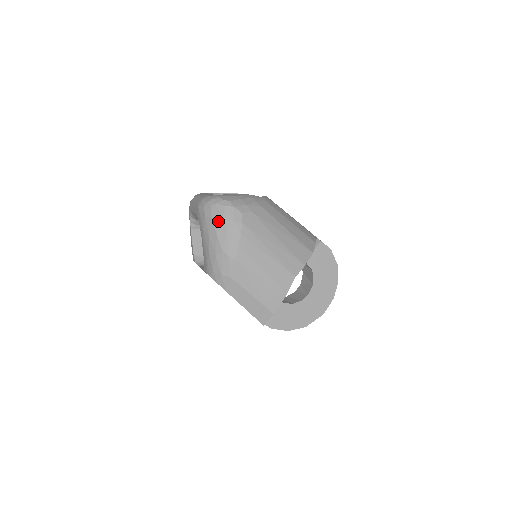
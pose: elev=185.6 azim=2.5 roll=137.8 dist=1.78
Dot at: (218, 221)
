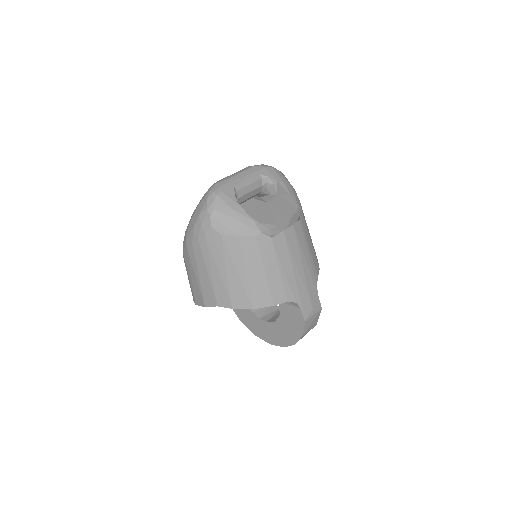
Dot at: (197, 212)
